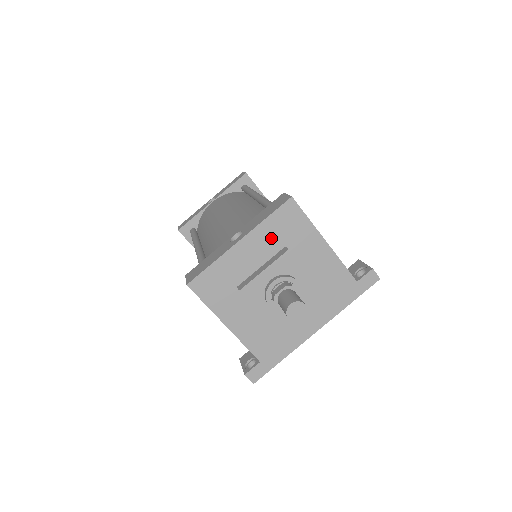
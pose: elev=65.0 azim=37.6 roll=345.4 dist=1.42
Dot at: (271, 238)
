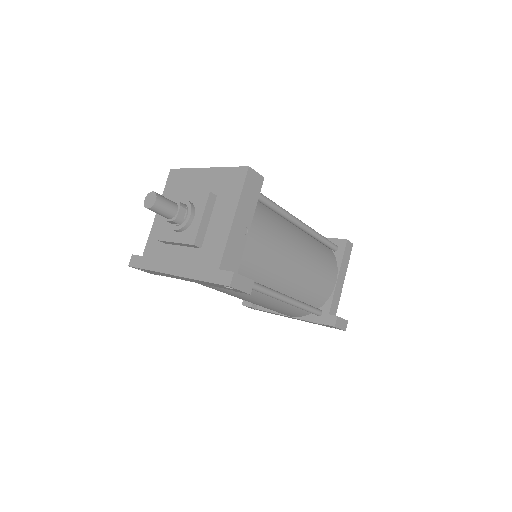
Dot at: (218, 182)
